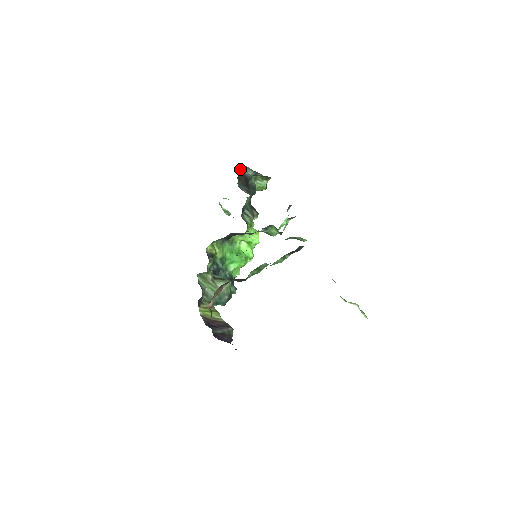
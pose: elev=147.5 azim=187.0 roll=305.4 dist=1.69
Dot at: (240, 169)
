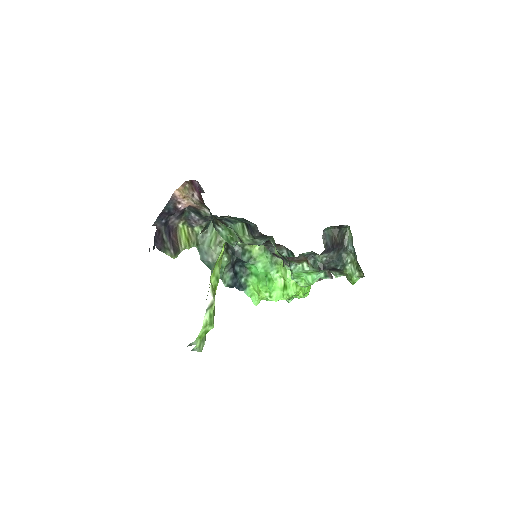
Dot at: (346, 232)
